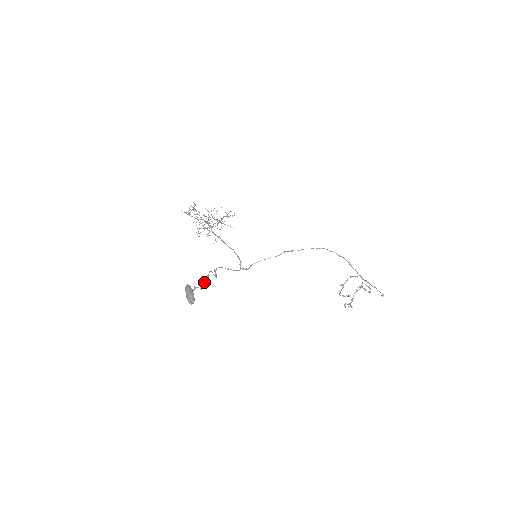
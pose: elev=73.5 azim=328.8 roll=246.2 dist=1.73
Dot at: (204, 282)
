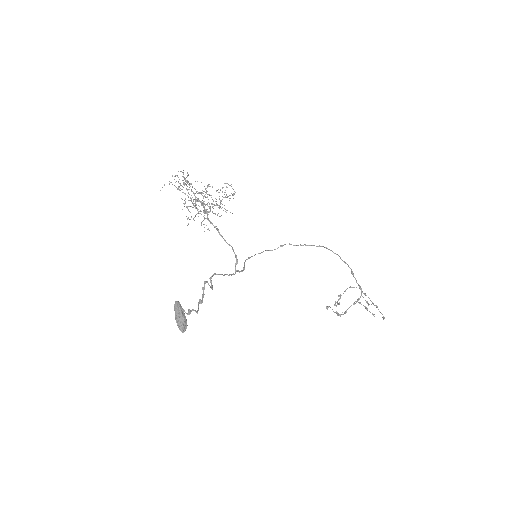
Dot at: (200, 300)
